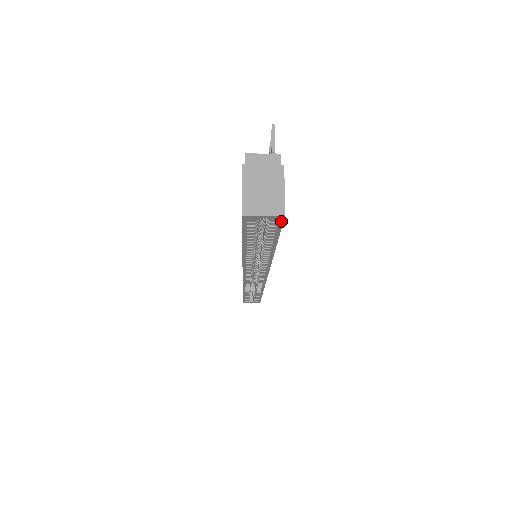
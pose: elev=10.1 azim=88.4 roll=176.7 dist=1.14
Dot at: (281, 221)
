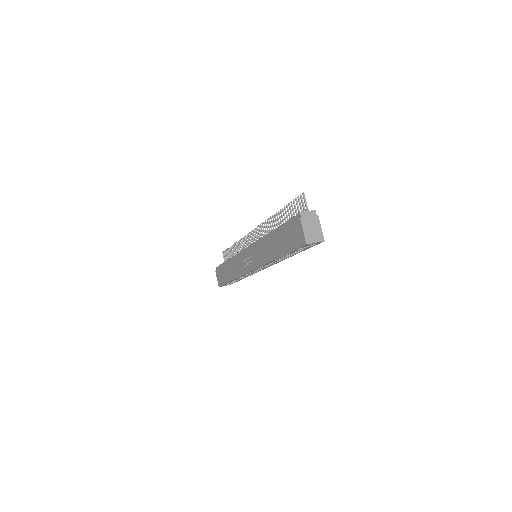
Dot at: (319, 243)
